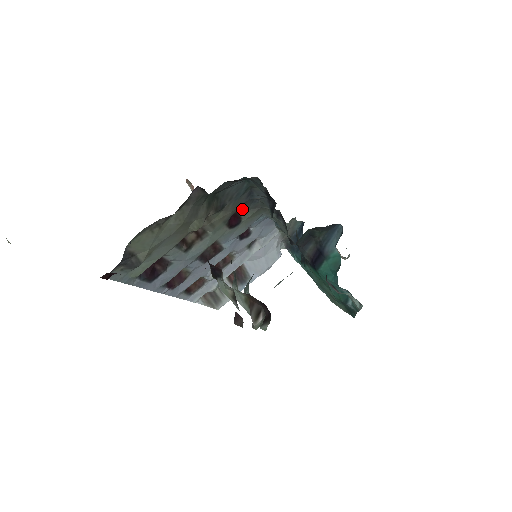
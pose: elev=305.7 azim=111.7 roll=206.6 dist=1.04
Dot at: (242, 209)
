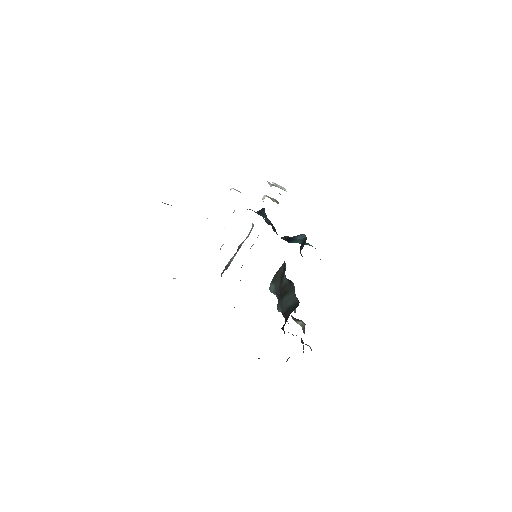
Dot at: occluded
